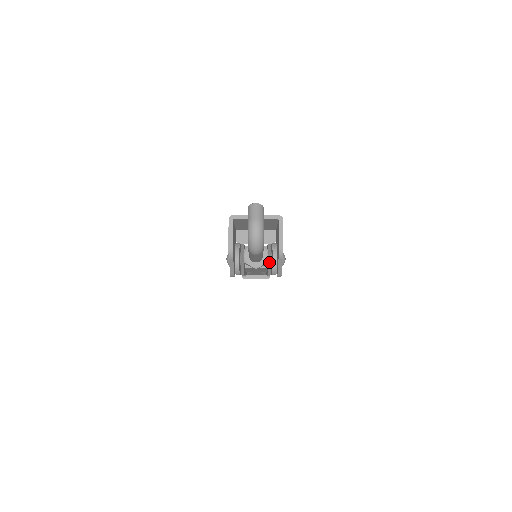
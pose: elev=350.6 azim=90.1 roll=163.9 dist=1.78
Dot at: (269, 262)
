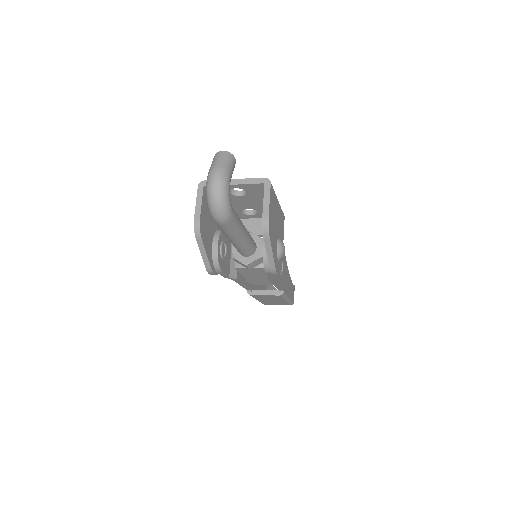
Dot at: occluded
